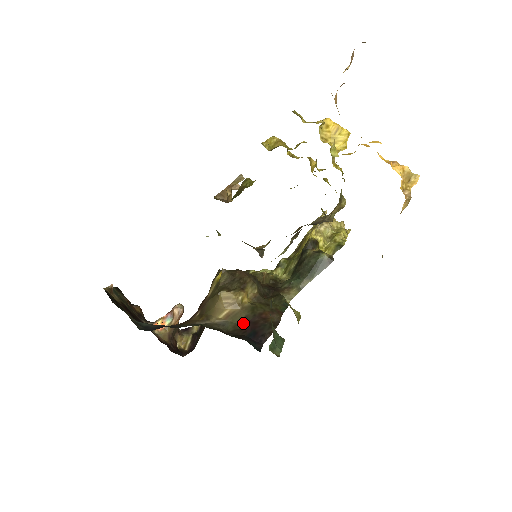
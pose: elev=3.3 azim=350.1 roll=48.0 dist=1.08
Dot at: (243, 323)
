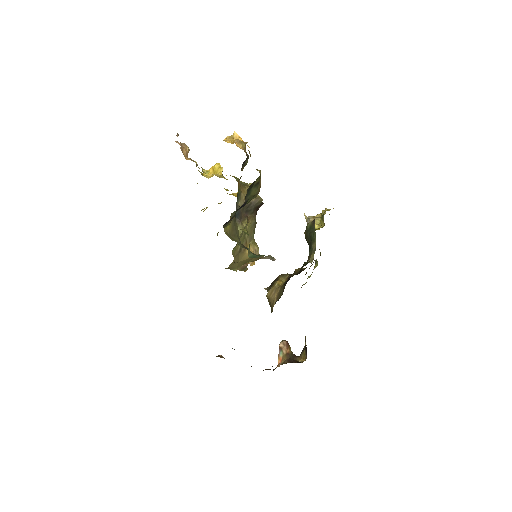
Dot at: occluded
